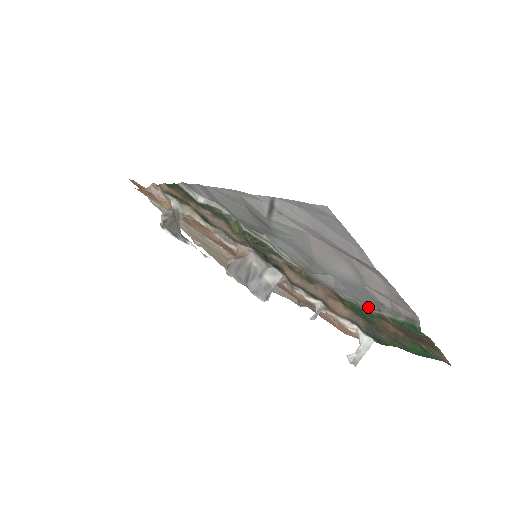
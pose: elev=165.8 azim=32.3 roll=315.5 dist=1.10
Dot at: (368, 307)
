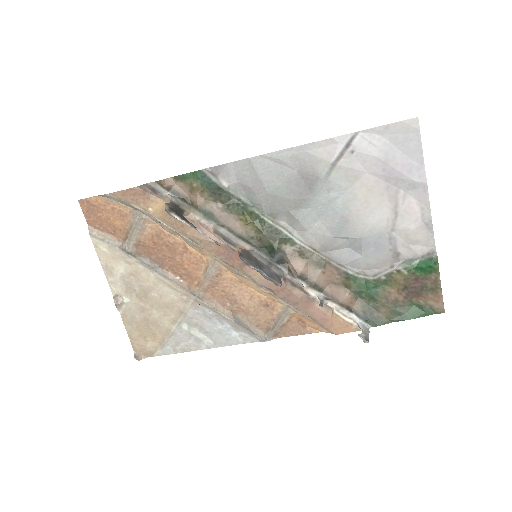
Dot at: (379, 271)
